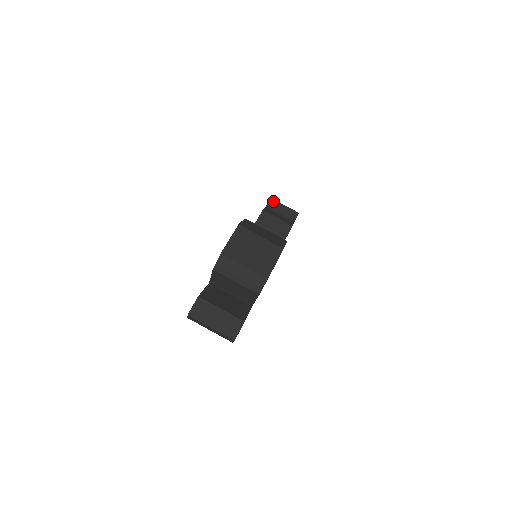
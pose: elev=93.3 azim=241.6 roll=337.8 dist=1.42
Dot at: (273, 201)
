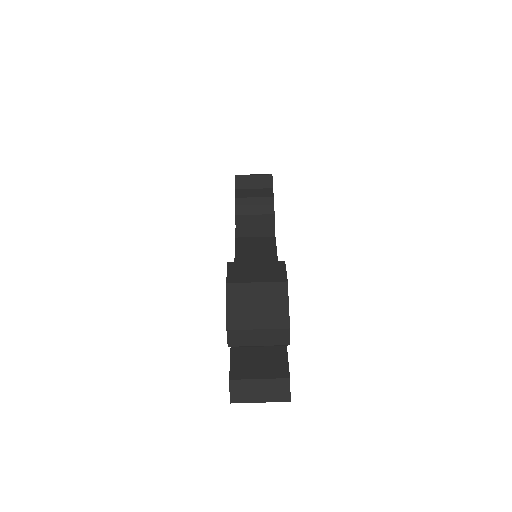
Dot at: (239, 178)
